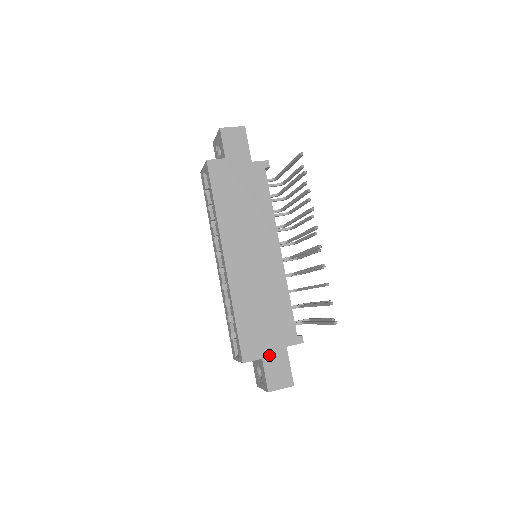
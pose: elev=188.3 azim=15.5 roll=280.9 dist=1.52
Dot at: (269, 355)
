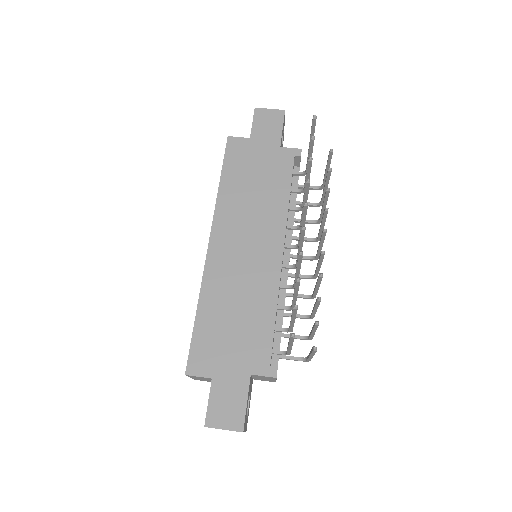
Dot at: (223, 377)
